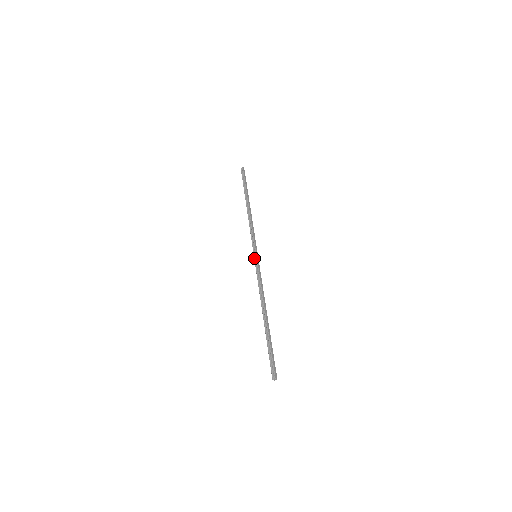
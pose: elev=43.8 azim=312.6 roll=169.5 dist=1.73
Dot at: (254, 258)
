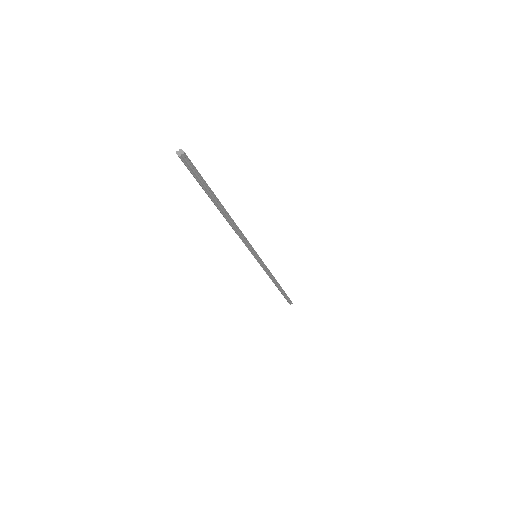
Dot at: occluded
